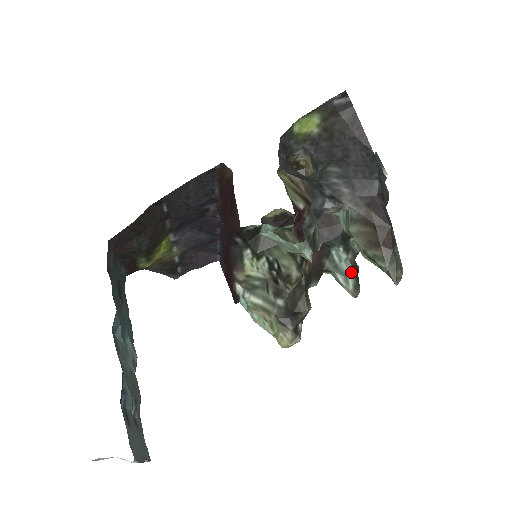
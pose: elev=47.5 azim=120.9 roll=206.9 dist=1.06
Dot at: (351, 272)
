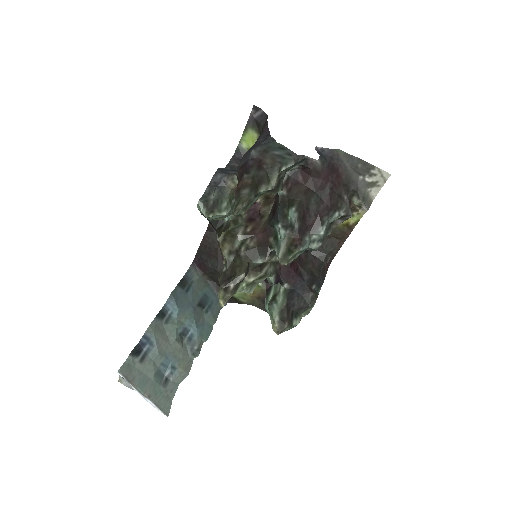
Dot at: (285, 244)
